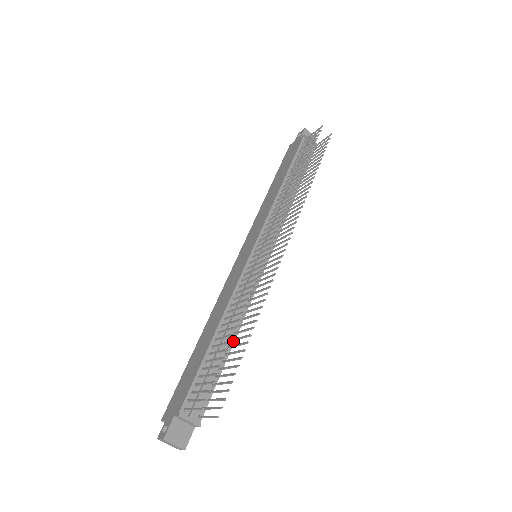
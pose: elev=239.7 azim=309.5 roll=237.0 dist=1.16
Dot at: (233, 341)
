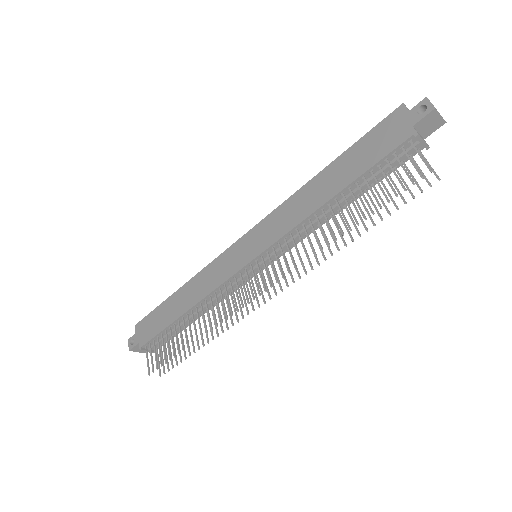
Dot at: occluded
